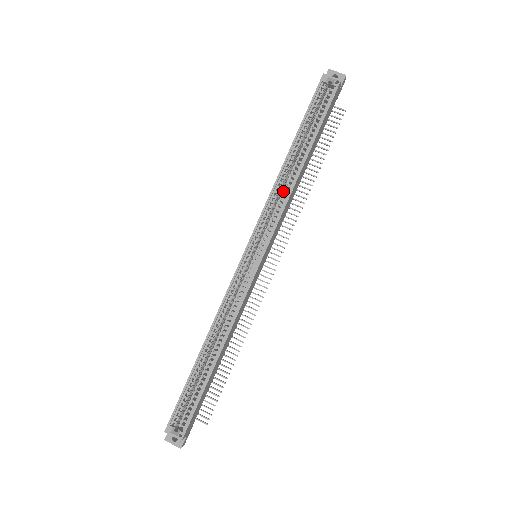
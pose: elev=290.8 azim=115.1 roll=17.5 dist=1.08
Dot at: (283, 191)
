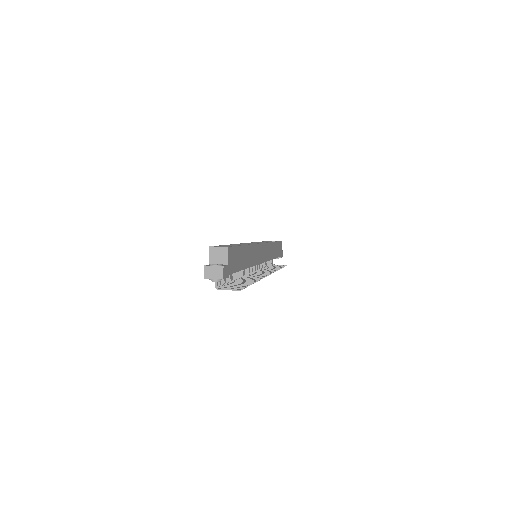
Dot at: occluded
